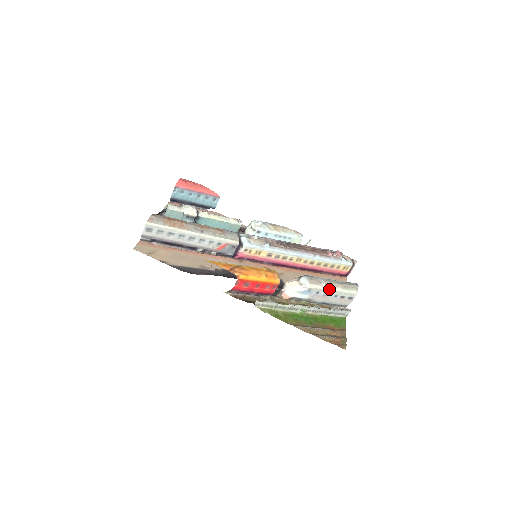
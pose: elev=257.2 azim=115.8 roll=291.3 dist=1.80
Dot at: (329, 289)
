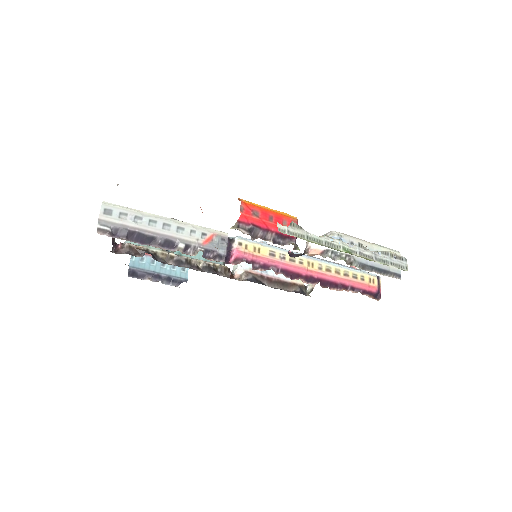
Dot at: (363, 240)
